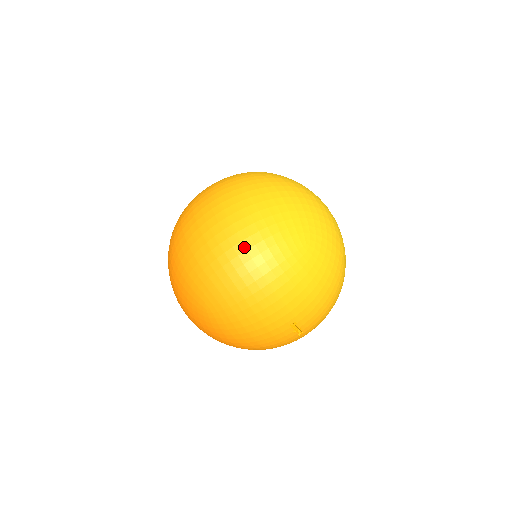
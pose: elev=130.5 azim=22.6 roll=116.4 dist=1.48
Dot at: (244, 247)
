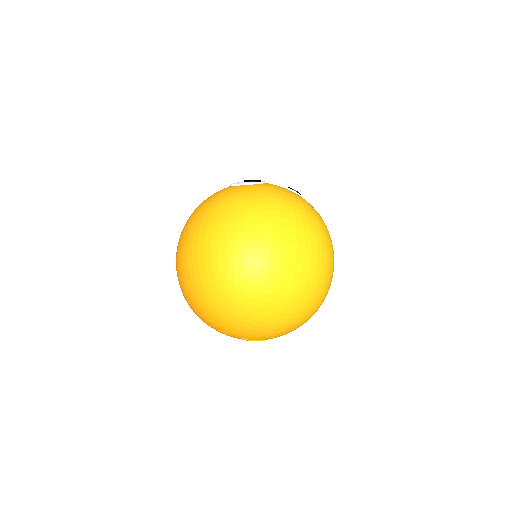
Dot at: (188, 286)
